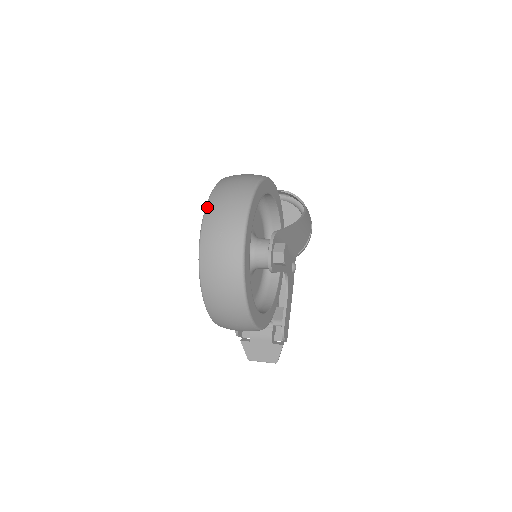
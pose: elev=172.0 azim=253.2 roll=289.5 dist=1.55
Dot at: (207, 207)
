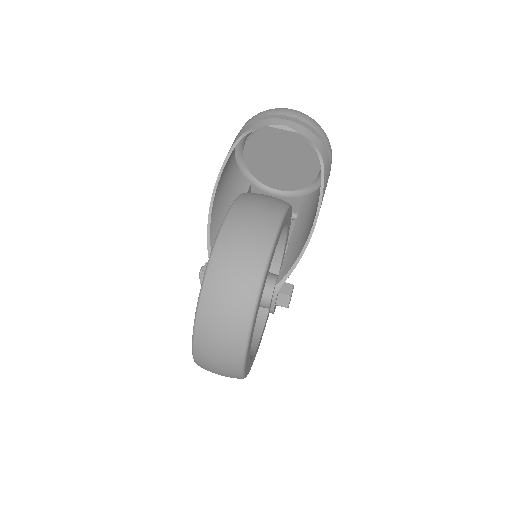
Dot at: (195, 339)
